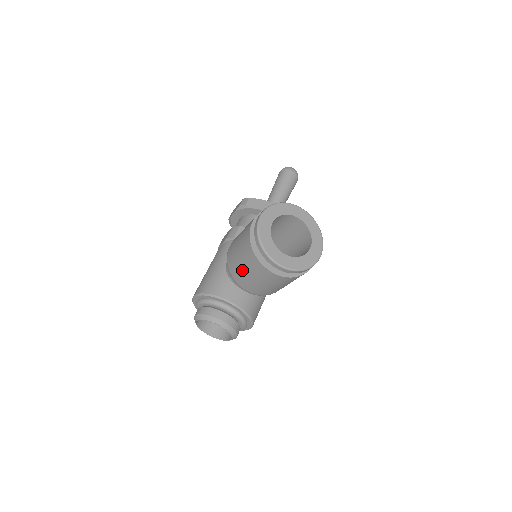
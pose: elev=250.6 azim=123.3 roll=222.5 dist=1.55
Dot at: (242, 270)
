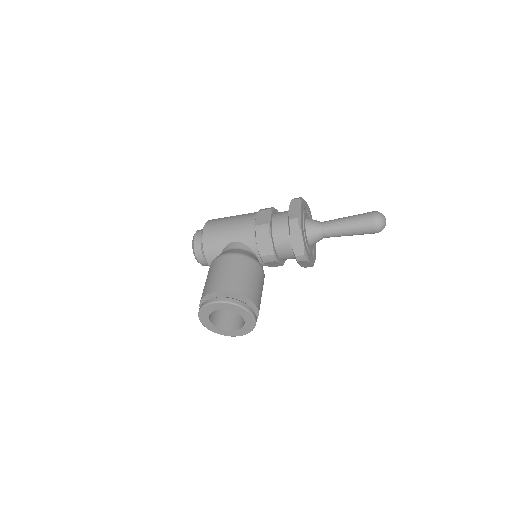
Dot at: occluded
